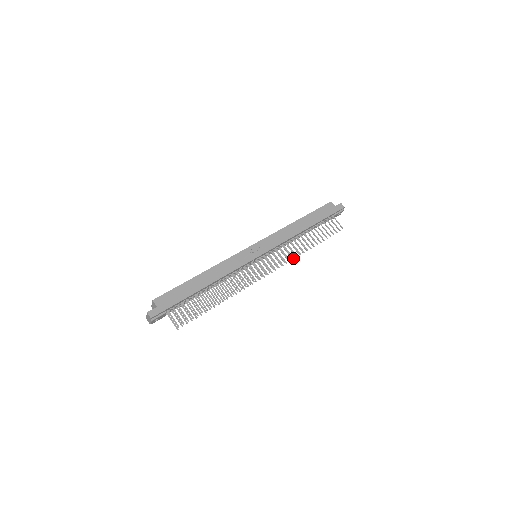
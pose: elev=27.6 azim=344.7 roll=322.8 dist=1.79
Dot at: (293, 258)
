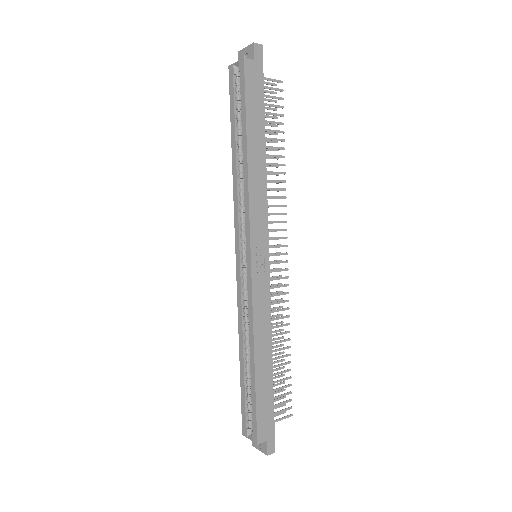
Dot at: occluded
